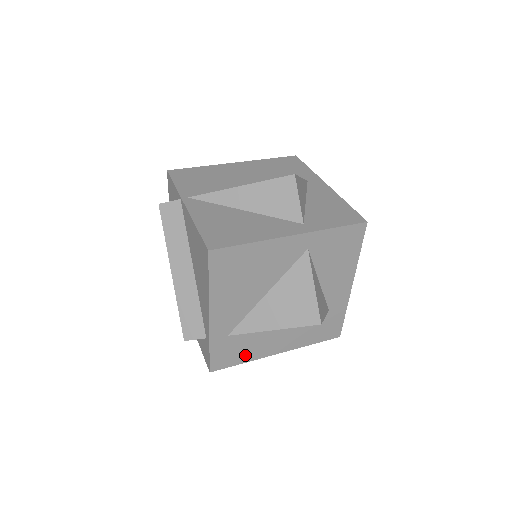
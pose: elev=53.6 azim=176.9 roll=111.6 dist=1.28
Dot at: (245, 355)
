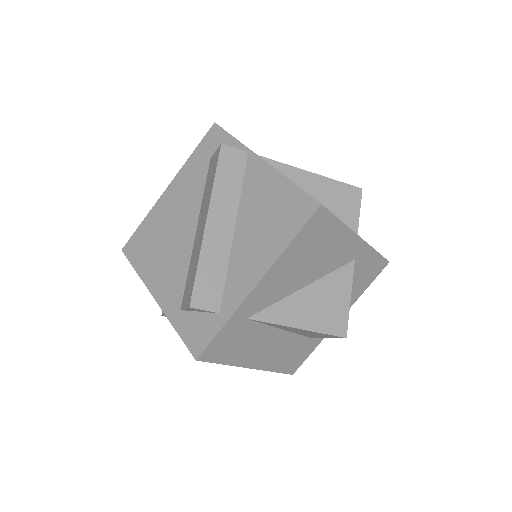
Dot at: (234, 354)
